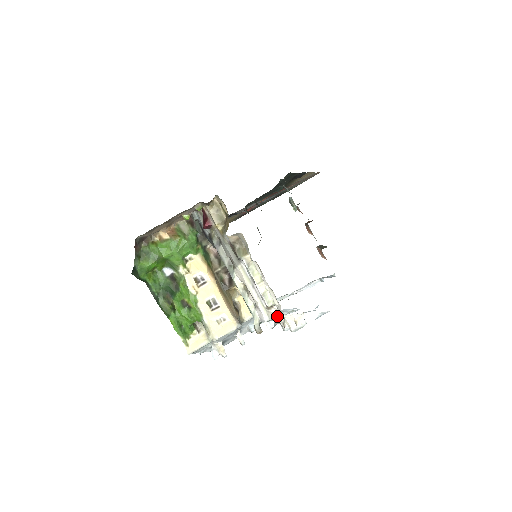
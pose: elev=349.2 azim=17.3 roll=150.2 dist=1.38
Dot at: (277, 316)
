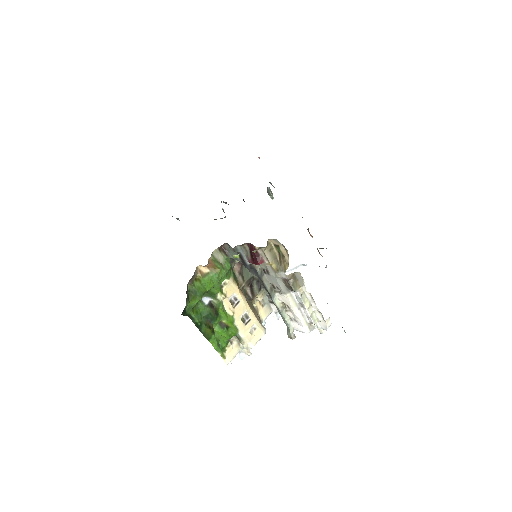
Dot at: (316, 327)
